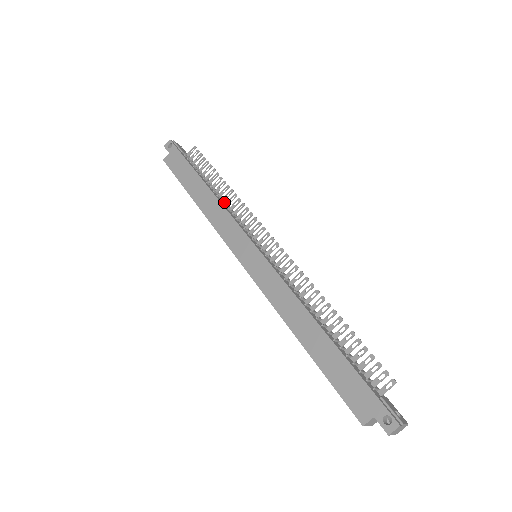
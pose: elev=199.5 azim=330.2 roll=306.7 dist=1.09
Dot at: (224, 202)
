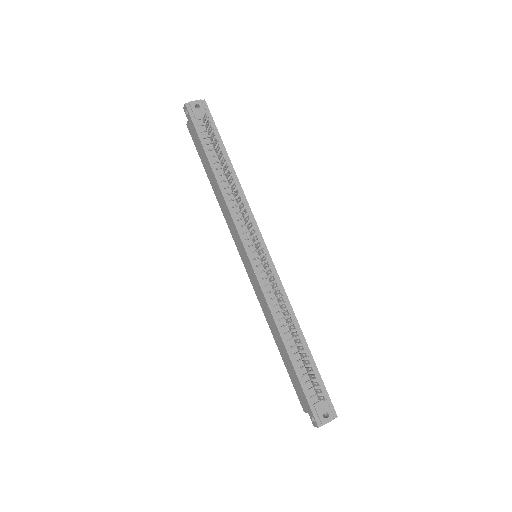
Dot at: (232, 193)
